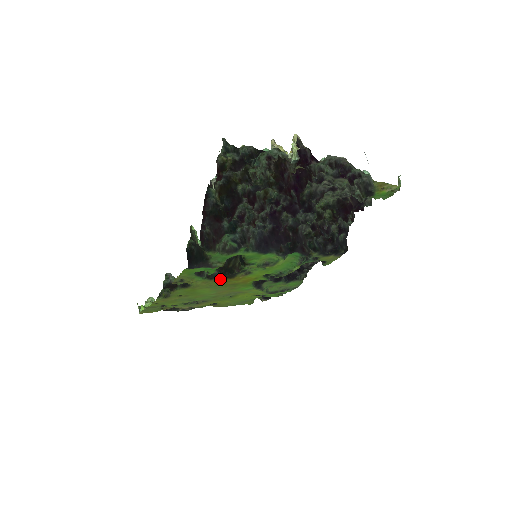
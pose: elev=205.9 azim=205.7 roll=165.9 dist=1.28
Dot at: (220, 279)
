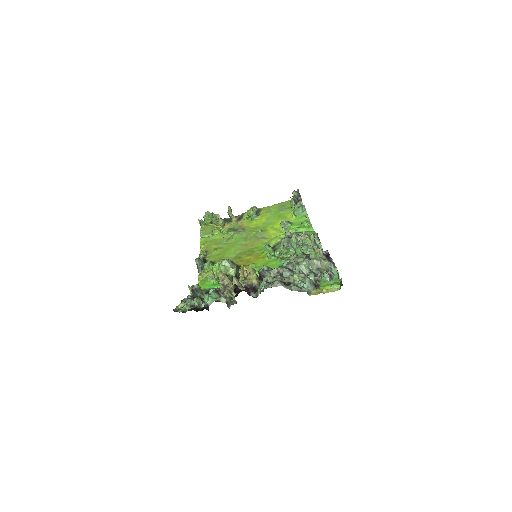
Dot at: occluded
